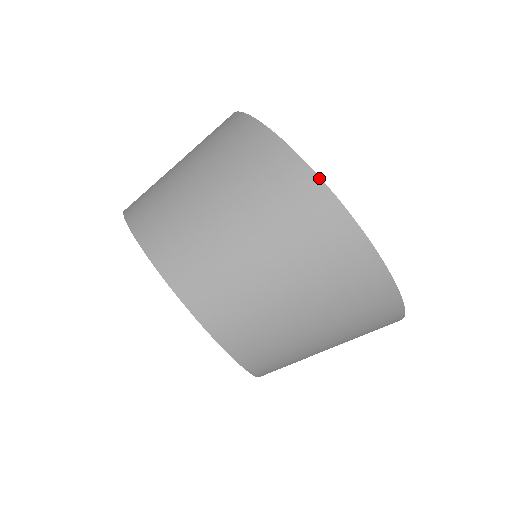
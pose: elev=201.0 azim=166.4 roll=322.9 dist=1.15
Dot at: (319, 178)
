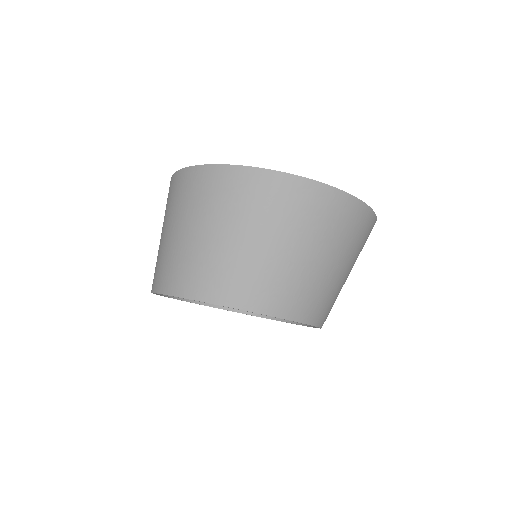
Dot at: (240, 166)
